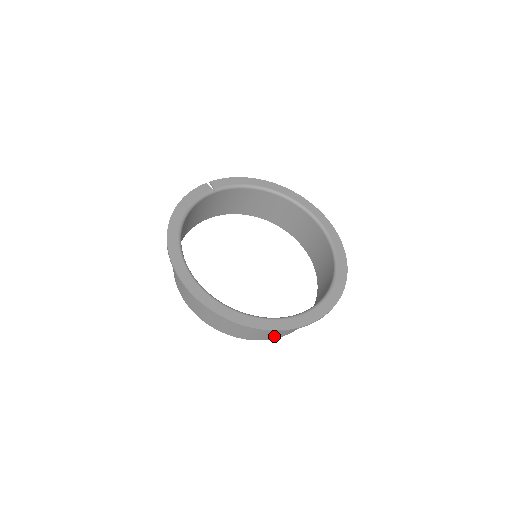
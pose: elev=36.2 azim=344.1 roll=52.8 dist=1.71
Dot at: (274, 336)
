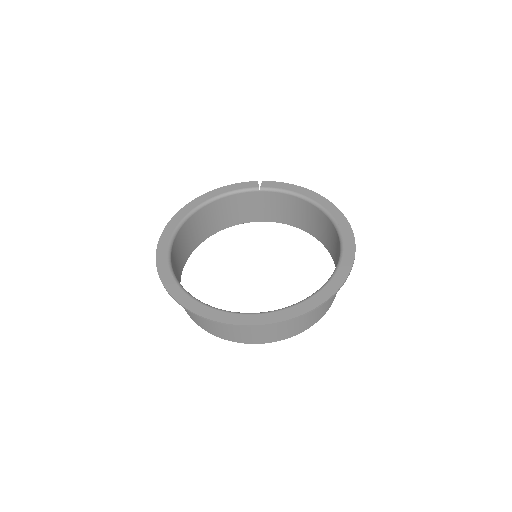
Dot at: (219, 334)
